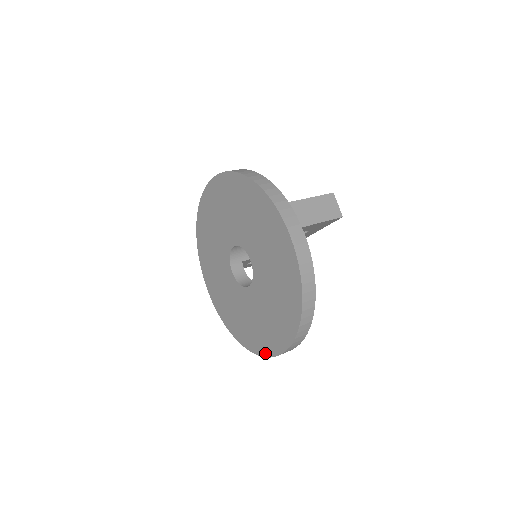
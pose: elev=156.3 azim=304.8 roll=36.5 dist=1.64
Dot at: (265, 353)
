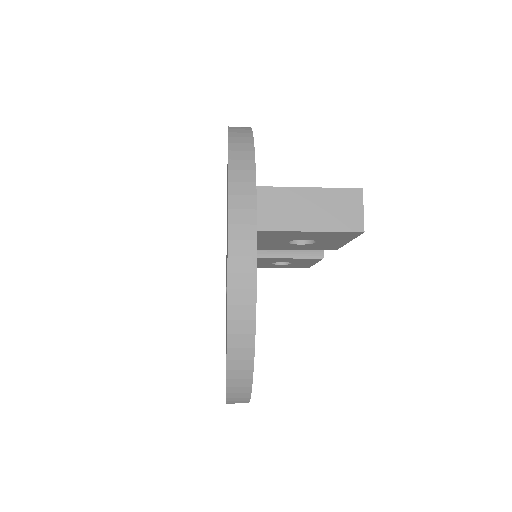
Dot at: occluded
